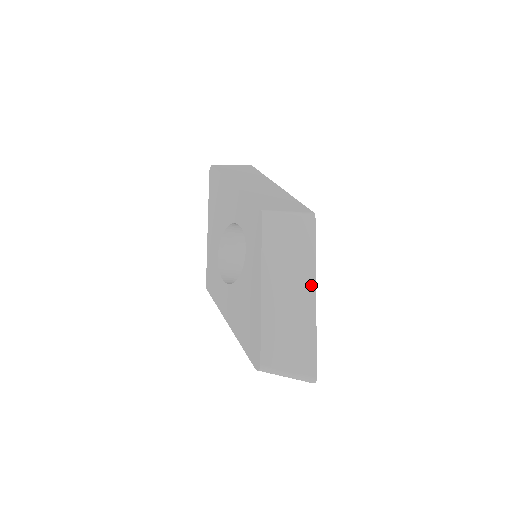
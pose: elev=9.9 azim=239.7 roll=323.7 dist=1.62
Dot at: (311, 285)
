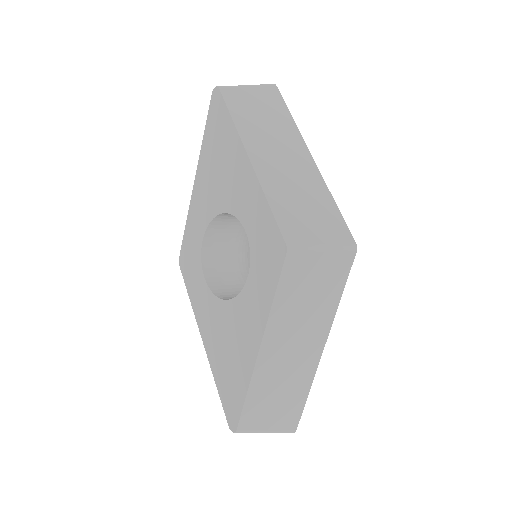
Dot at: (322, 337)
